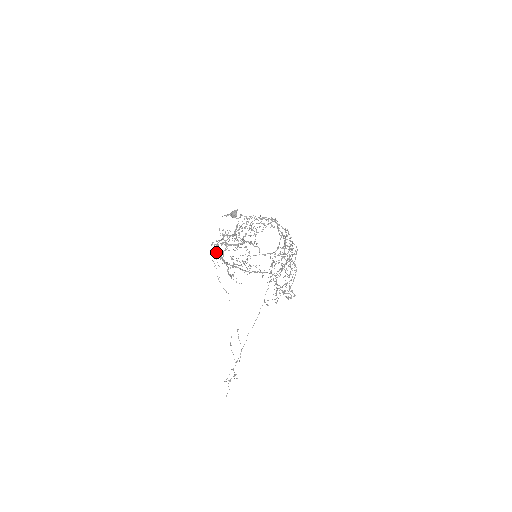
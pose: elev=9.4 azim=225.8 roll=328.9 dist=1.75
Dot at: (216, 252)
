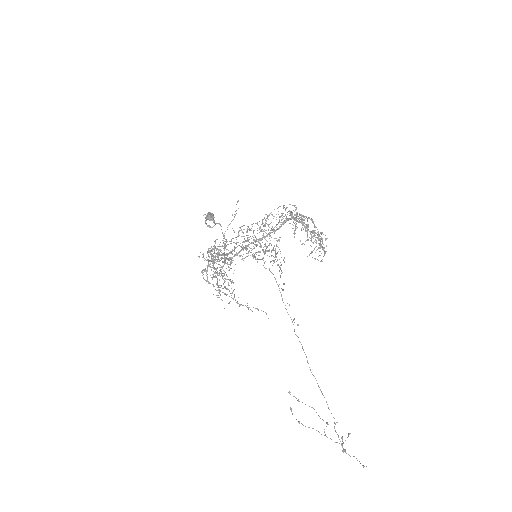
Dot at: occluded
